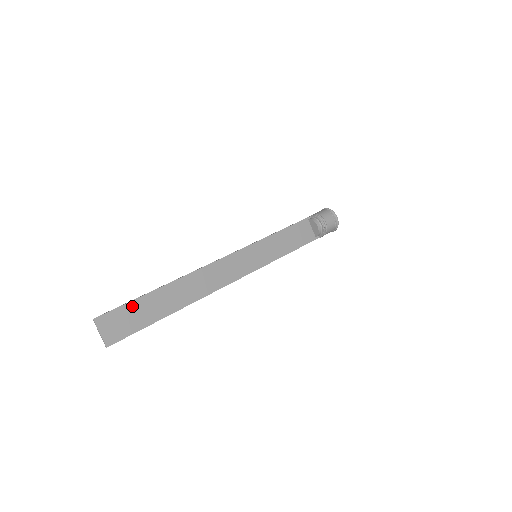
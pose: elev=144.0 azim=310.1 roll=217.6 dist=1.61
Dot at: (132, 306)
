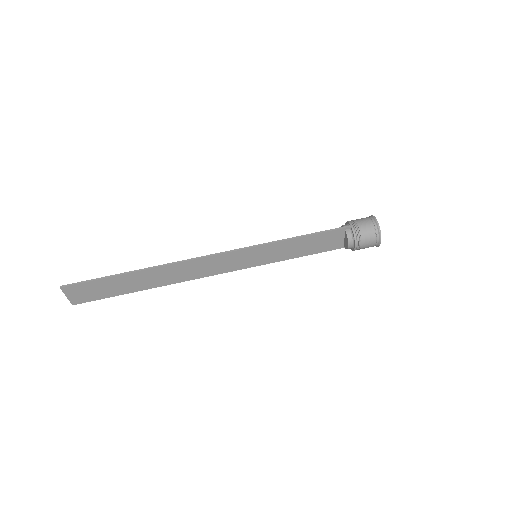
Dot at: (101, 282)
